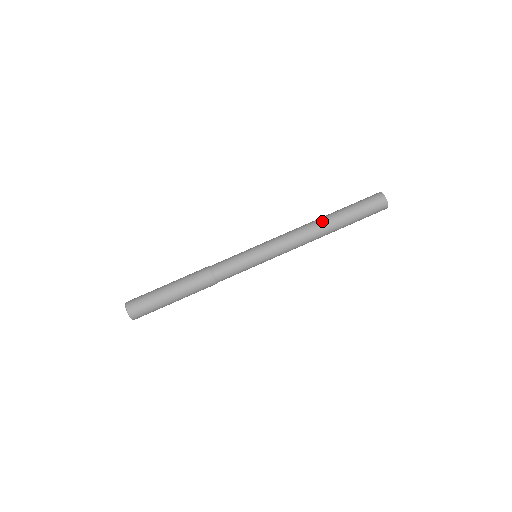
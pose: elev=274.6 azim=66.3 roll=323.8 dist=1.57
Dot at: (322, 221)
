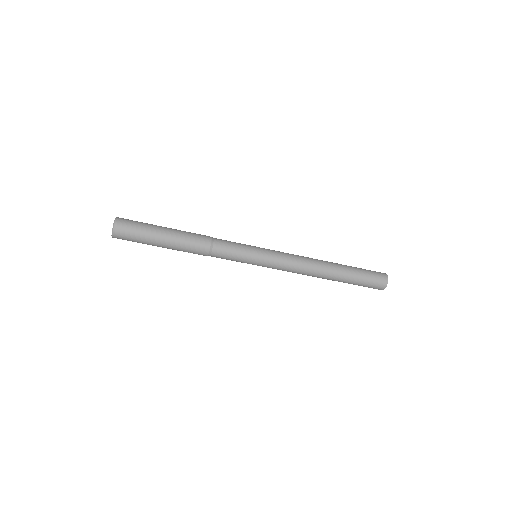
Dot at: (324, 278)
